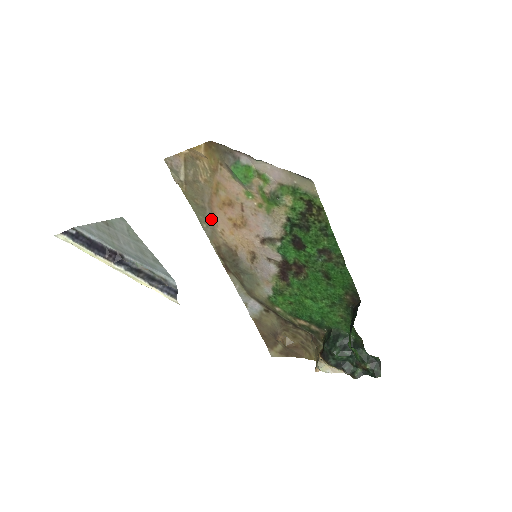
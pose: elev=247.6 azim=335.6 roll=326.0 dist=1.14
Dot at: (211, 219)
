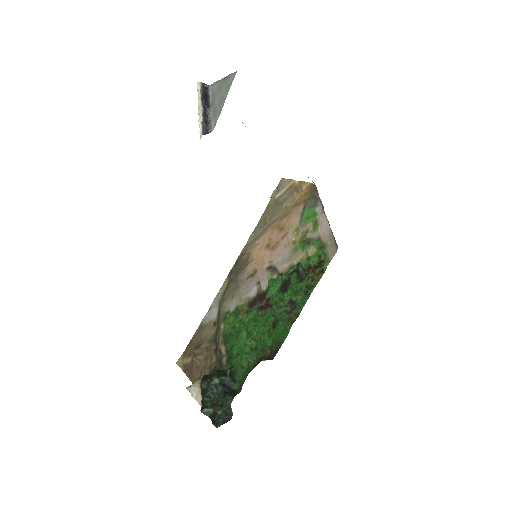
Dot at: (261, 233)
